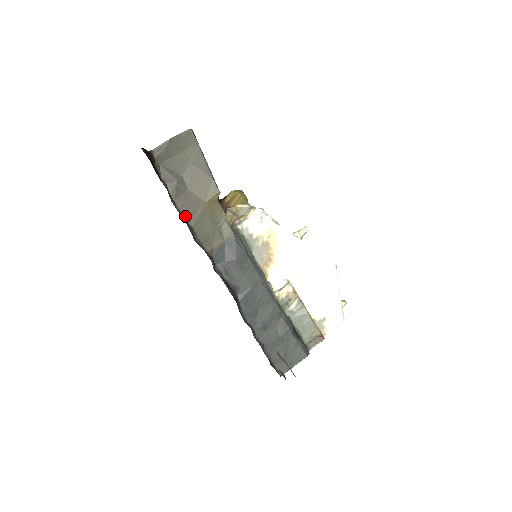
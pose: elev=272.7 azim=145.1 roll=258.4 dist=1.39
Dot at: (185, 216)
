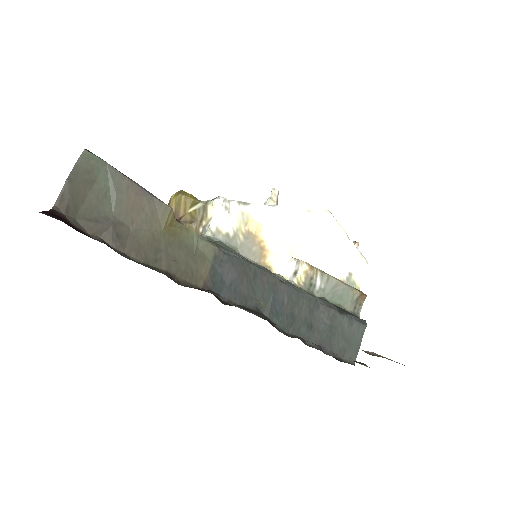
Dot at: (149, 263)
